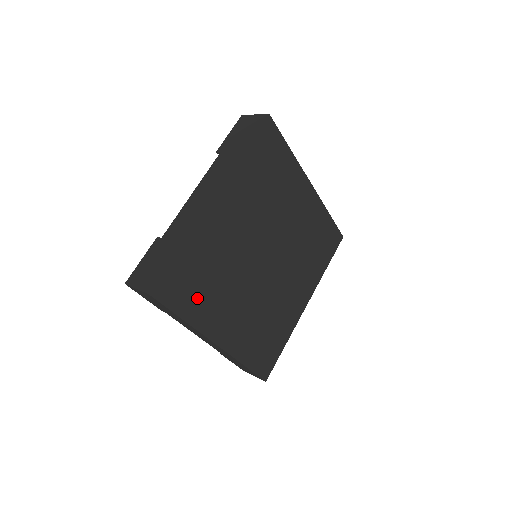
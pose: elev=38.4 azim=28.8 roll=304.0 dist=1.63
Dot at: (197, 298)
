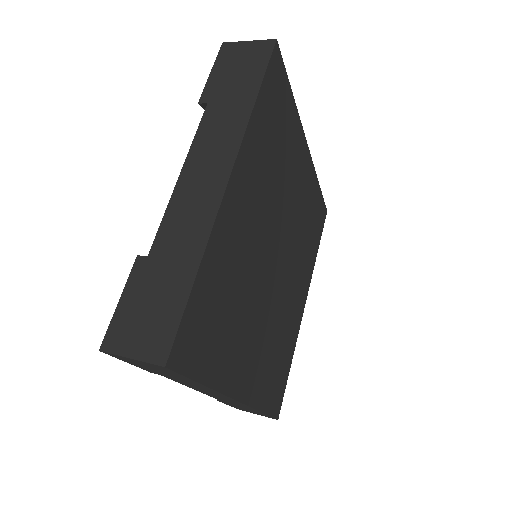
Dot at: (218, 344)
